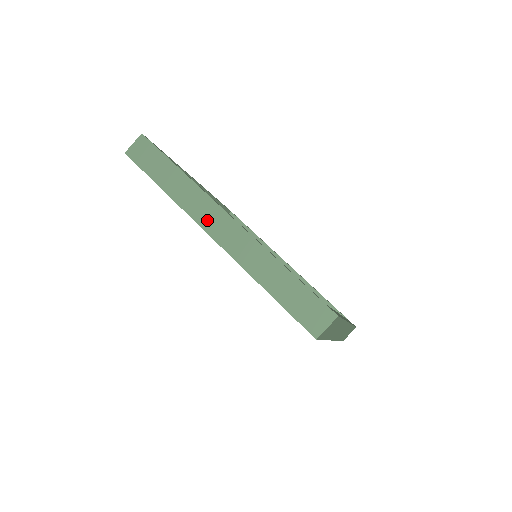
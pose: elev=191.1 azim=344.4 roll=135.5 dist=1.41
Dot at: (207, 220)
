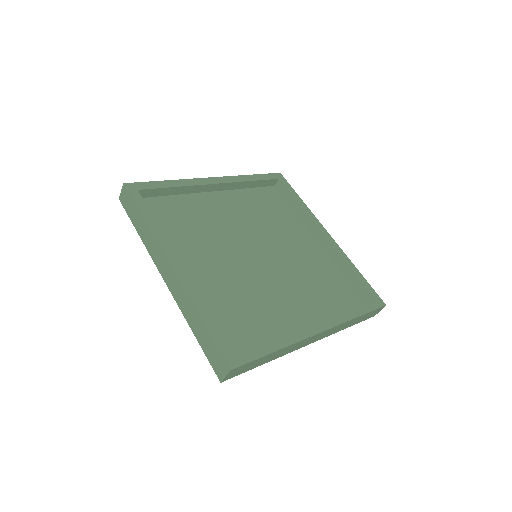
Dot at: (161, 267)
